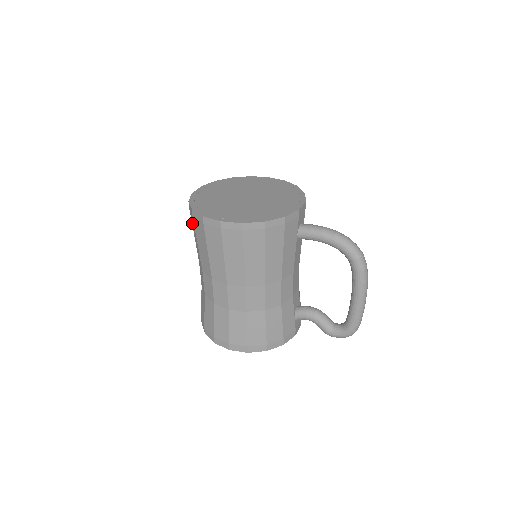
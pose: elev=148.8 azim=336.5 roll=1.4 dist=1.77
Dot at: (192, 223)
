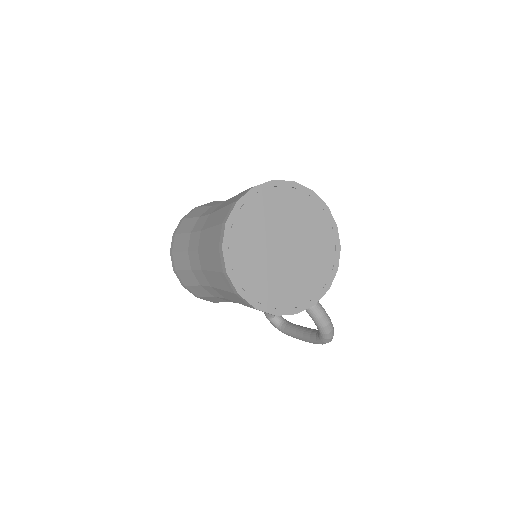
Dot at: (215, 231)
